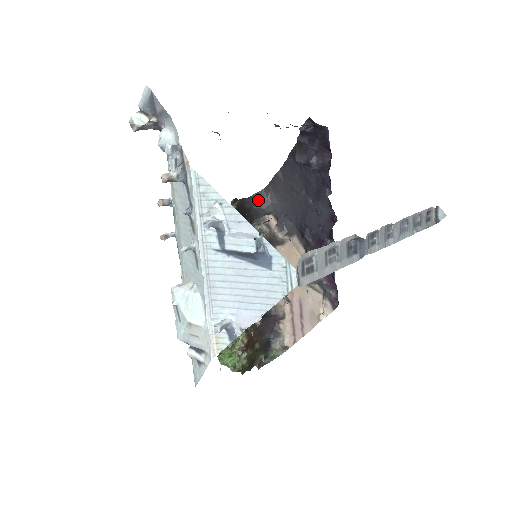
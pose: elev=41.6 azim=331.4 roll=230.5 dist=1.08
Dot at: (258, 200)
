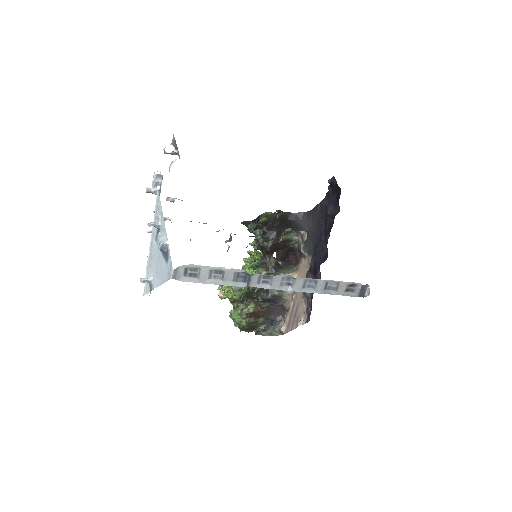
Dot at: (300, 218)
